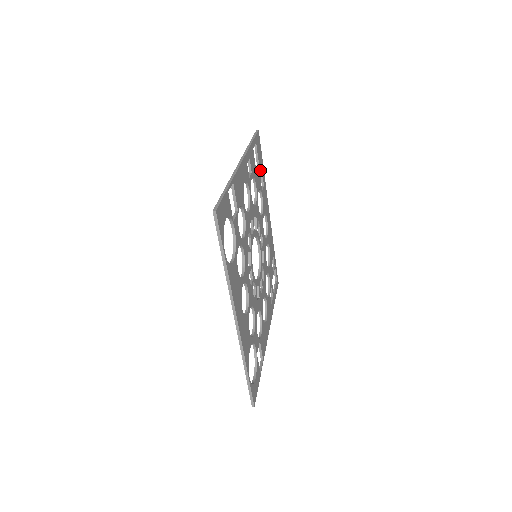
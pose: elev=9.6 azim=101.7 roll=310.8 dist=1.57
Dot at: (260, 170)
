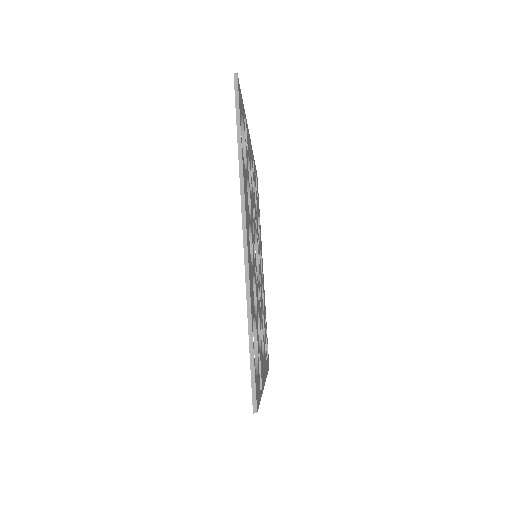
Dot at: (258, 204)
